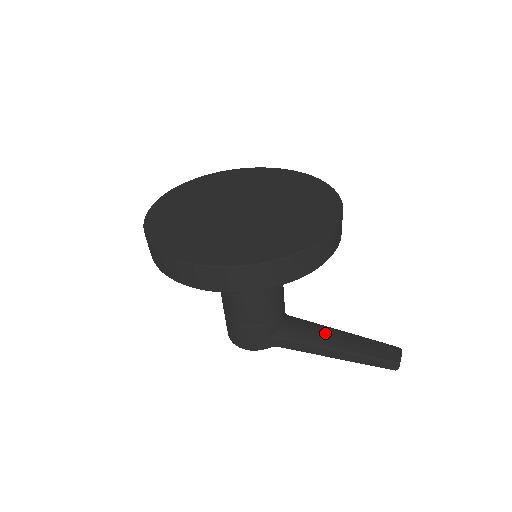
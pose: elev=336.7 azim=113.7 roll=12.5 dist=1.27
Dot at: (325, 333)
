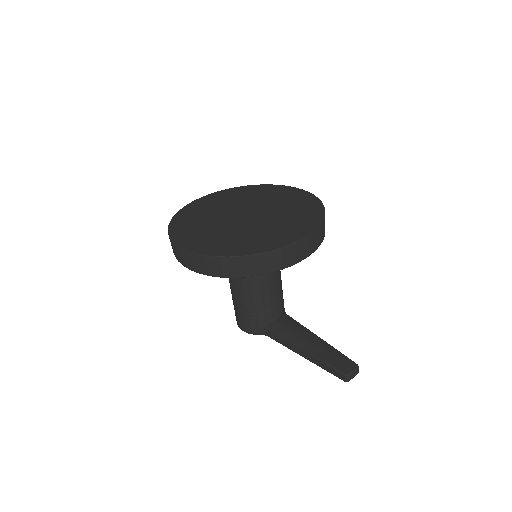
Dot at: (303, 335)
